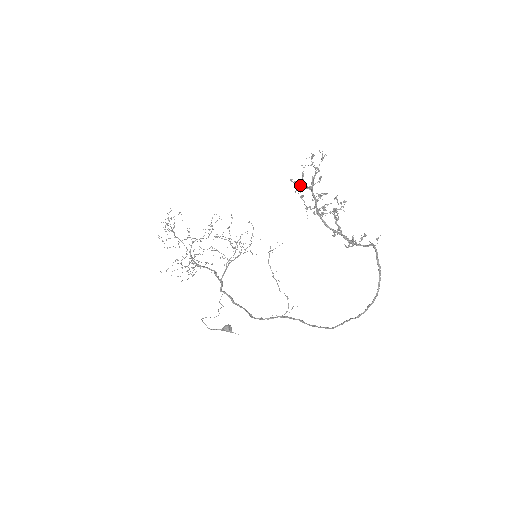
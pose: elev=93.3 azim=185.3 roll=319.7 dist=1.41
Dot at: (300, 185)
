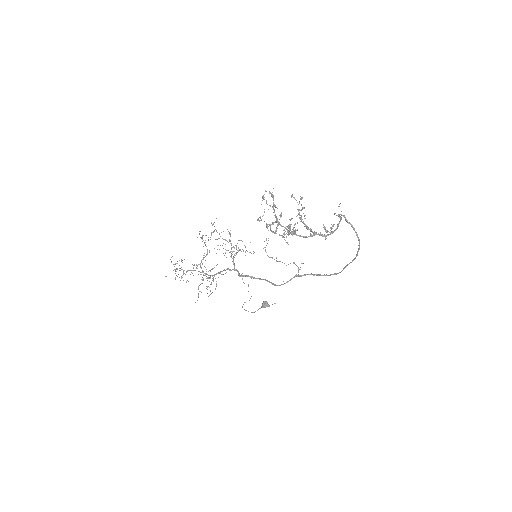
Dot at: (269, 225)
